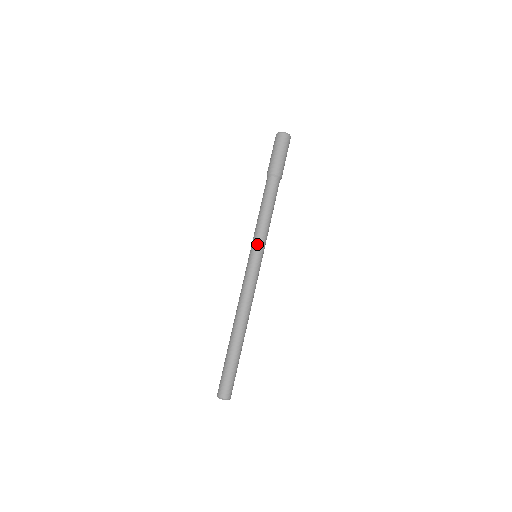
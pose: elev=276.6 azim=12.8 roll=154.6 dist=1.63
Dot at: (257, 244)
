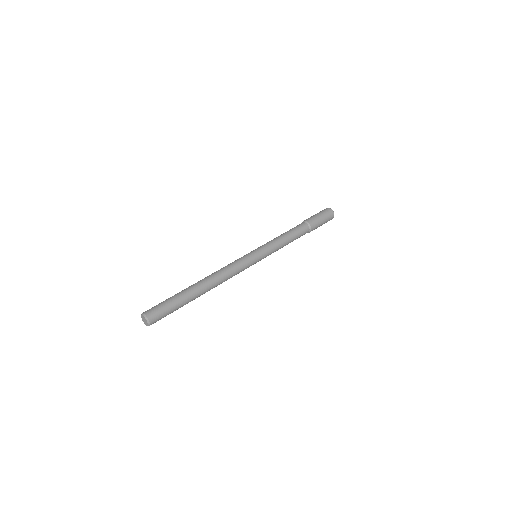
Dot at: occluded
